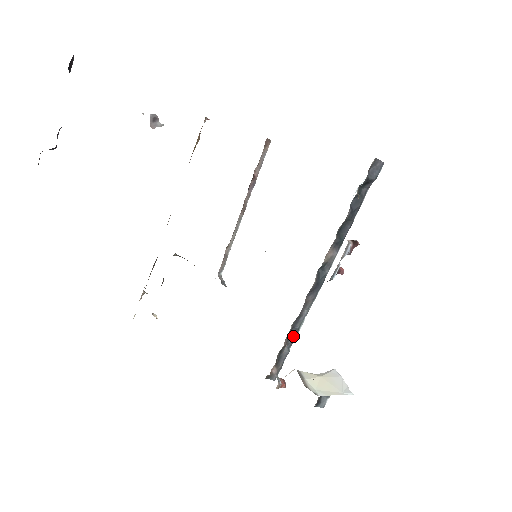
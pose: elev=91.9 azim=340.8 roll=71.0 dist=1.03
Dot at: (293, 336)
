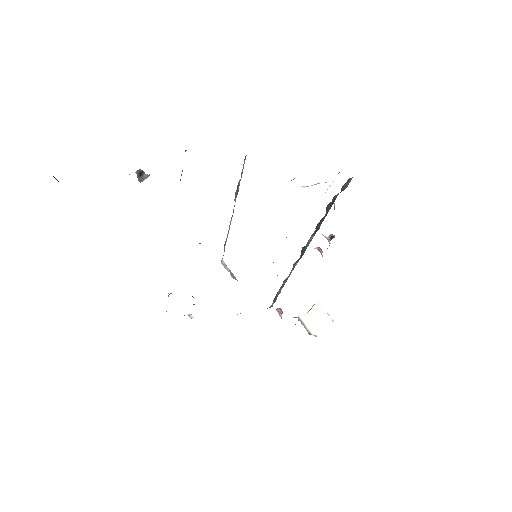
Dot at: (284, 284)
